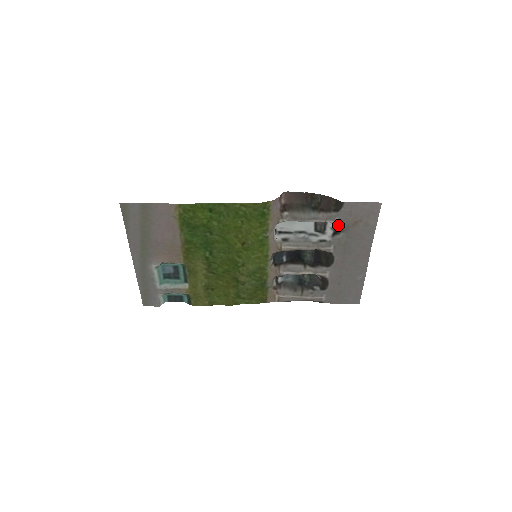
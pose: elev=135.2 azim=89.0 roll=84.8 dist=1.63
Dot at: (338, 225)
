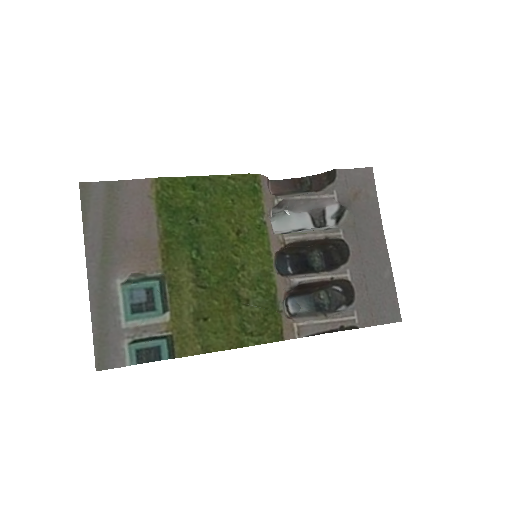
Dot at: (338, 201)
